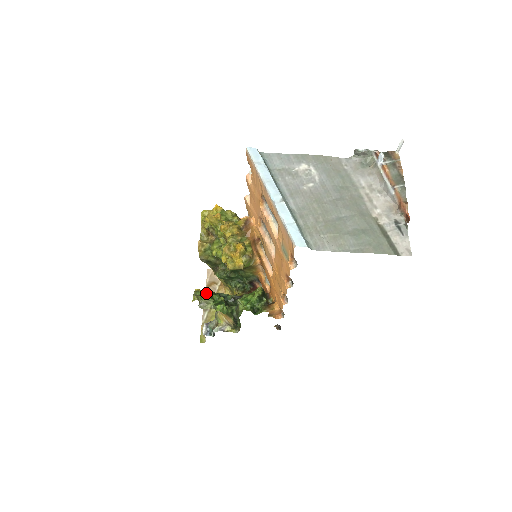
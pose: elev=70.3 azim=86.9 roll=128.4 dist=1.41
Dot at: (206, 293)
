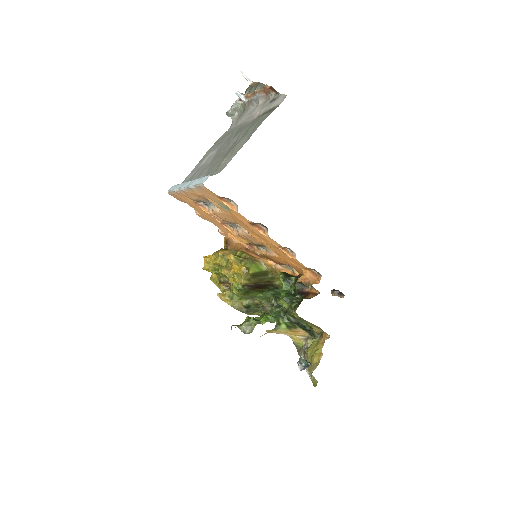
Dot at: (245, 320)
